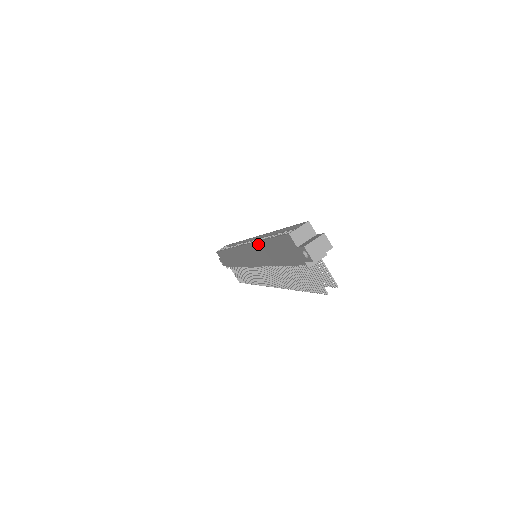
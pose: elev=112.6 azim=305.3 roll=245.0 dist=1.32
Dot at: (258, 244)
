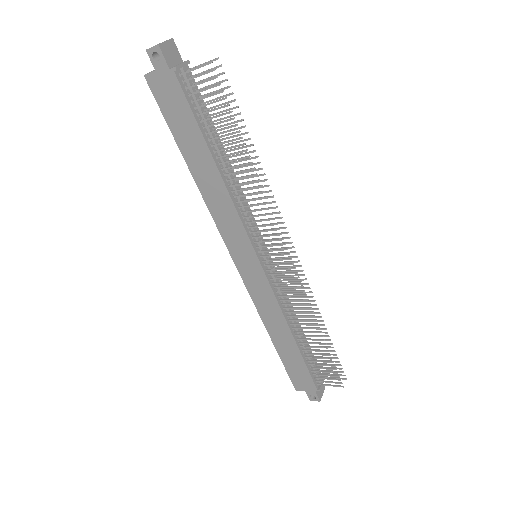
Dot at: (201, 190)
